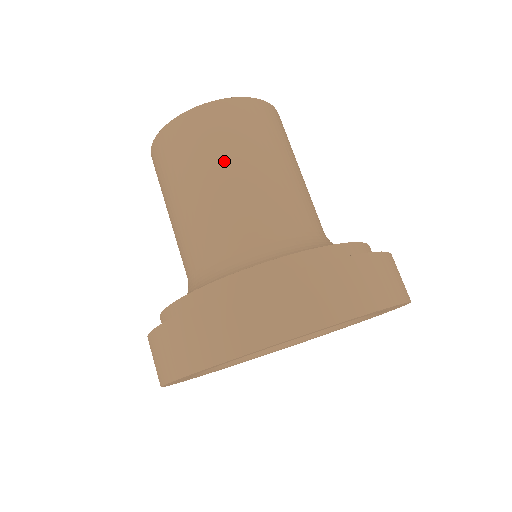
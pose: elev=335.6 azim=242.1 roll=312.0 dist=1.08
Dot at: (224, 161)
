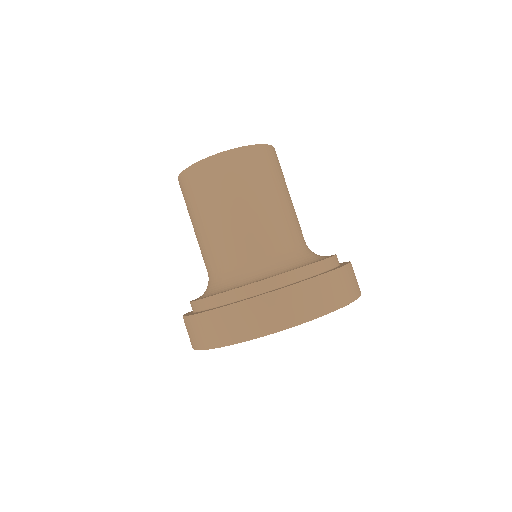
Dot at: (240, 197)
